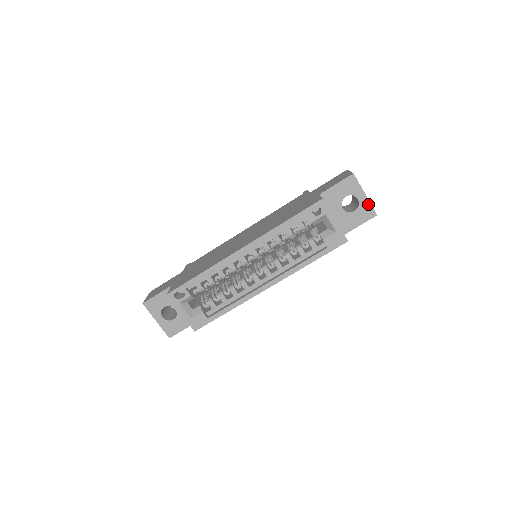
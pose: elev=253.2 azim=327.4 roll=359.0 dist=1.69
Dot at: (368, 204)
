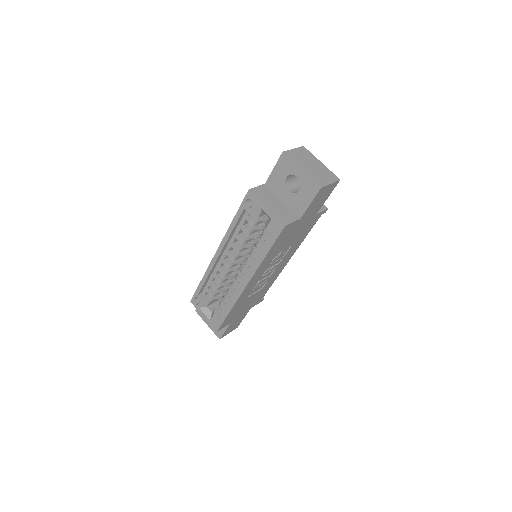
Dot at: (308, 179)
